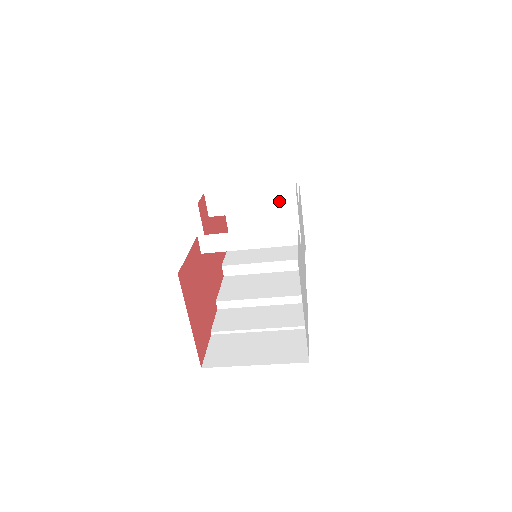
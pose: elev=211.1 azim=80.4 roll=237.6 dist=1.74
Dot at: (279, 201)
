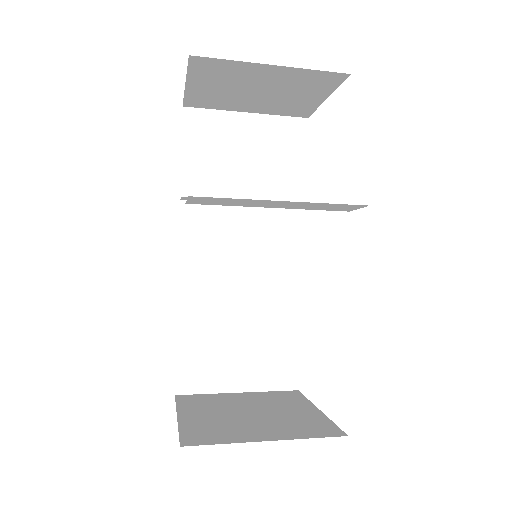
Dot at: (324, 208)
